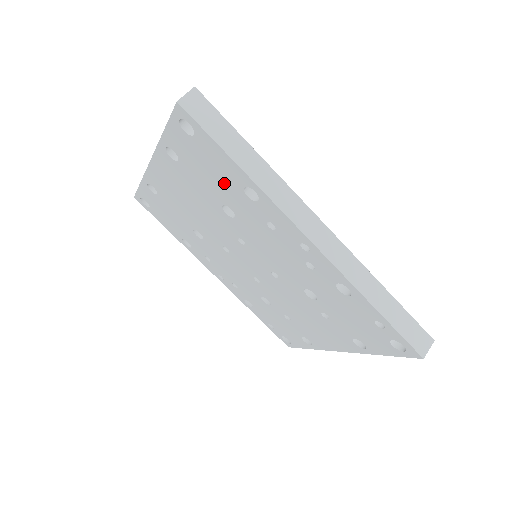
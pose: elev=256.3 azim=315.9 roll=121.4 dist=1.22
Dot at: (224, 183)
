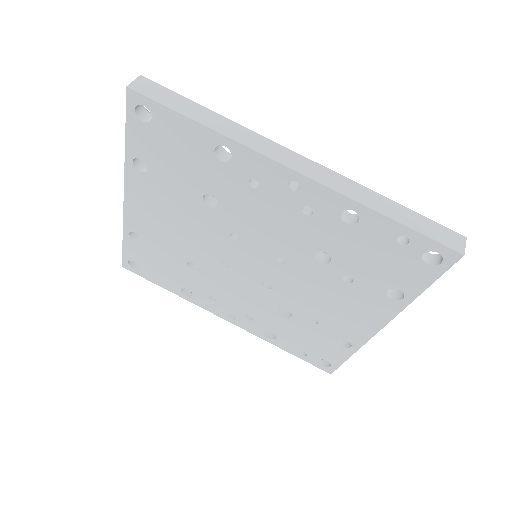
Dot at: (195, 162)
